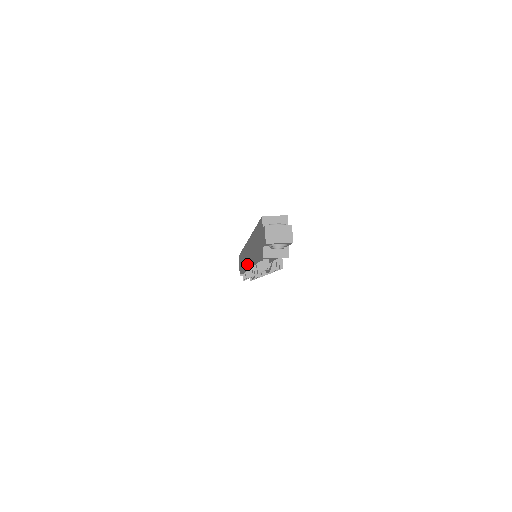
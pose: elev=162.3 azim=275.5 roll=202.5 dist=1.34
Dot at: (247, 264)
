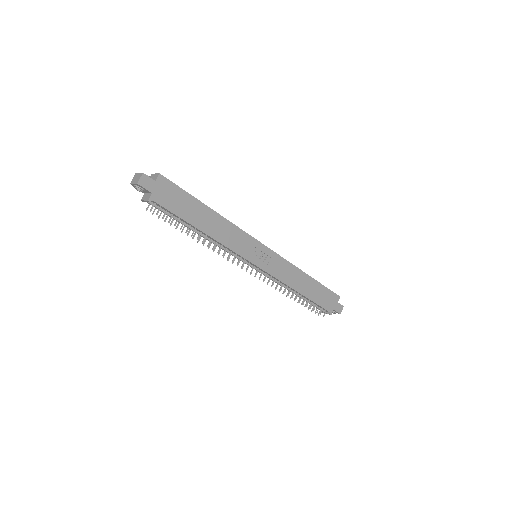
Dot at: occluded
